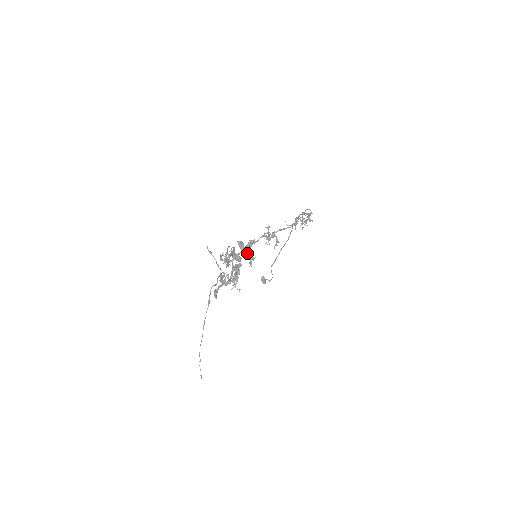
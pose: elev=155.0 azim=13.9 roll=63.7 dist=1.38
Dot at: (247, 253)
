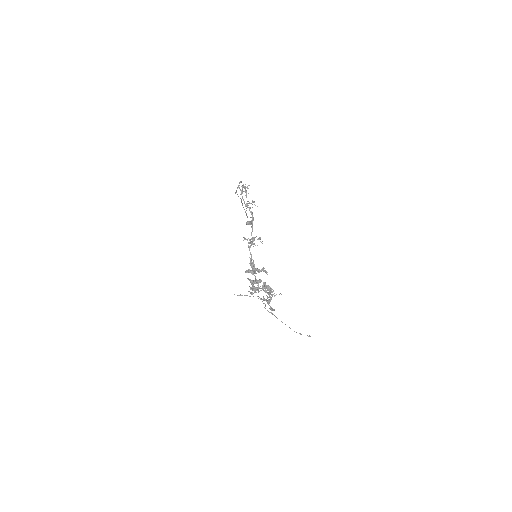
Dot at: (257, 271)
